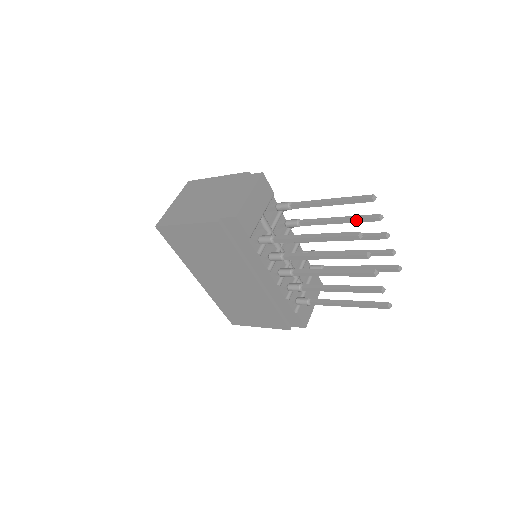
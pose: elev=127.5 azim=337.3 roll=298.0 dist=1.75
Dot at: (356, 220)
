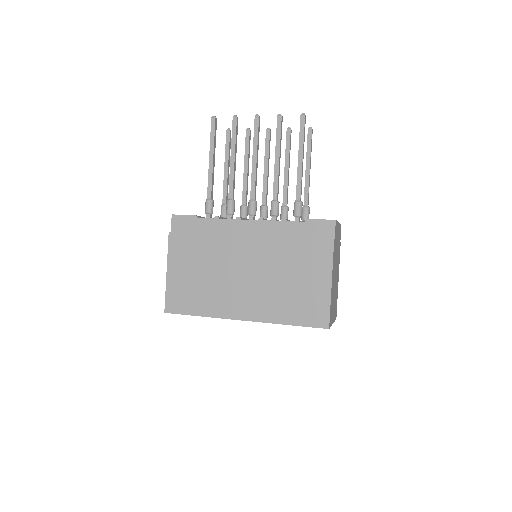
Dot at: (246, 150)
